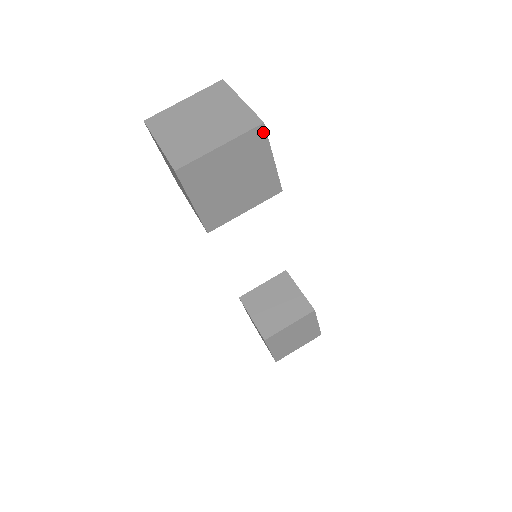
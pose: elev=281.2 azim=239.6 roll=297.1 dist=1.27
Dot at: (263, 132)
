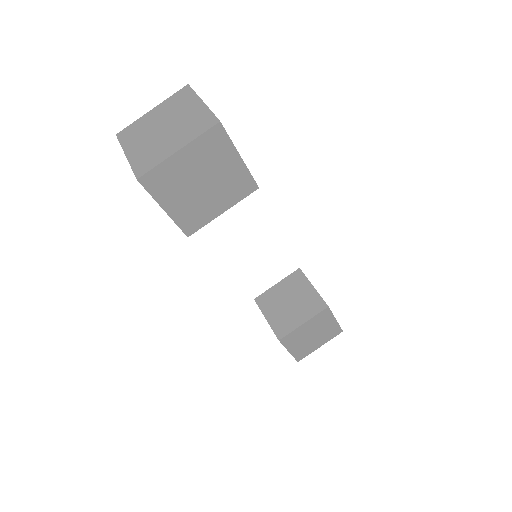
Dot at: (222, 131)
